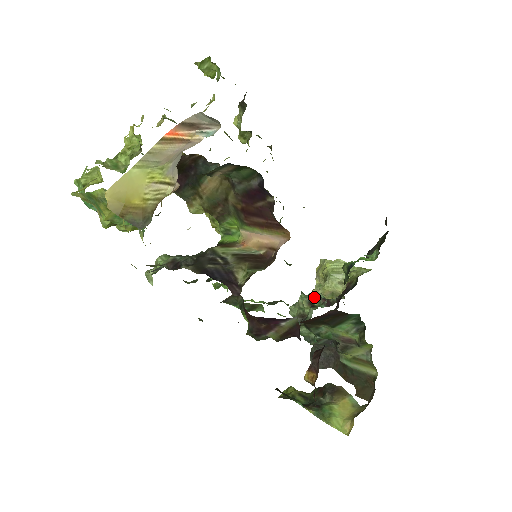
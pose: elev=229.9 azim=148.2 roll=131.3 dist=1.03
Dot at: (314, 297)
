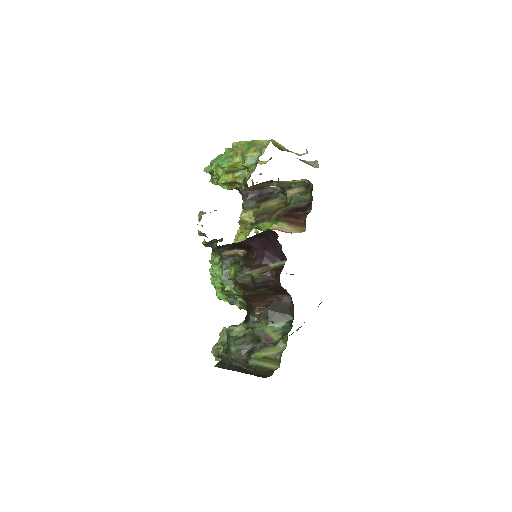
Dot at: occluded
